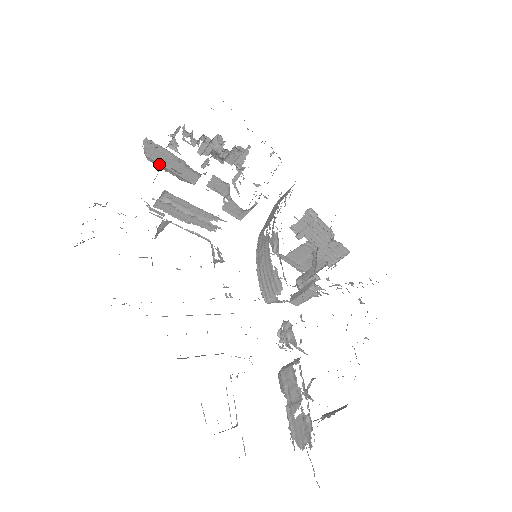
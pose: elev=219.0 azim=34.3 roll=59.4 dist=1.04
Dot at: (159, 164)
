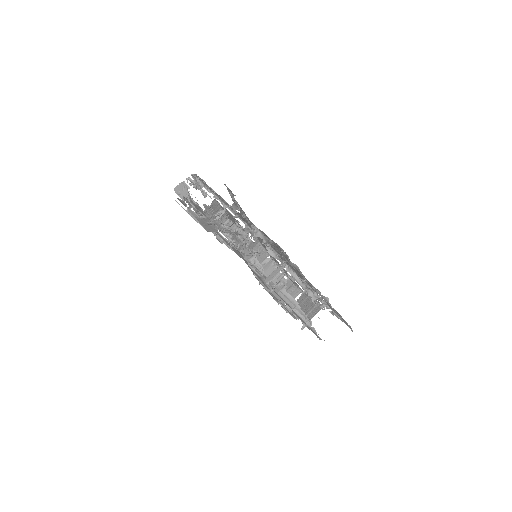
Dot at: occluded
